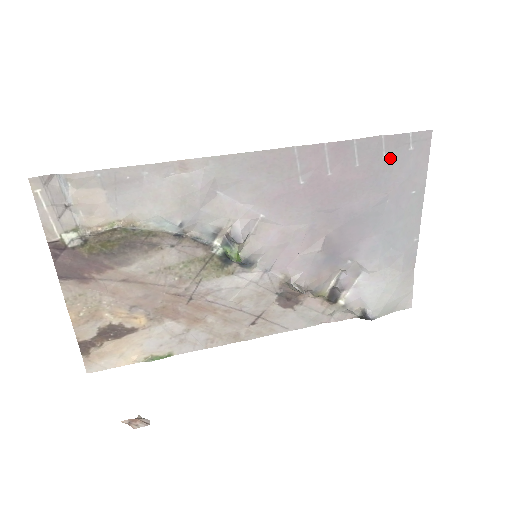
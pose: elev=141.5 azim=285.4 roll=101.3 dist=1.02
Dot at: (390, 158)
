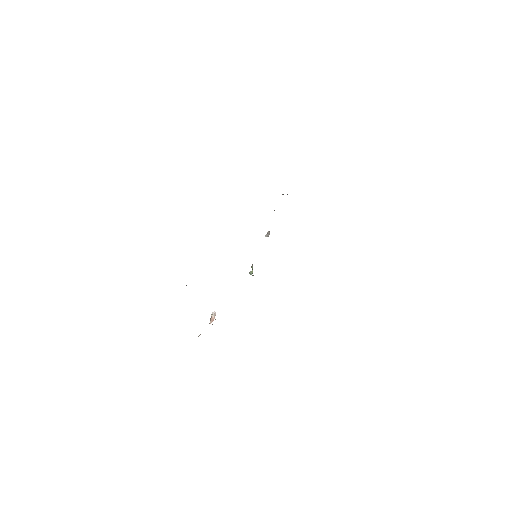
Dot at: occluded
